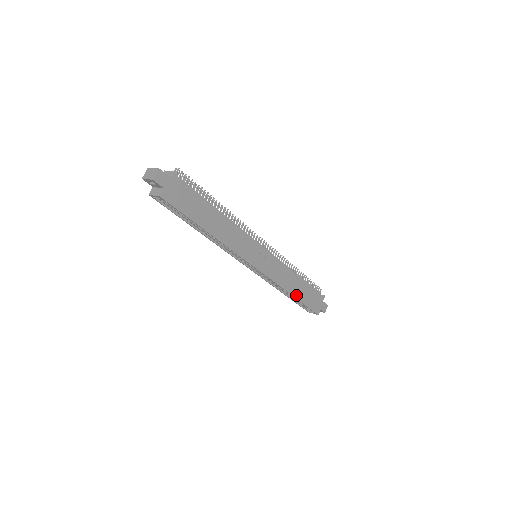
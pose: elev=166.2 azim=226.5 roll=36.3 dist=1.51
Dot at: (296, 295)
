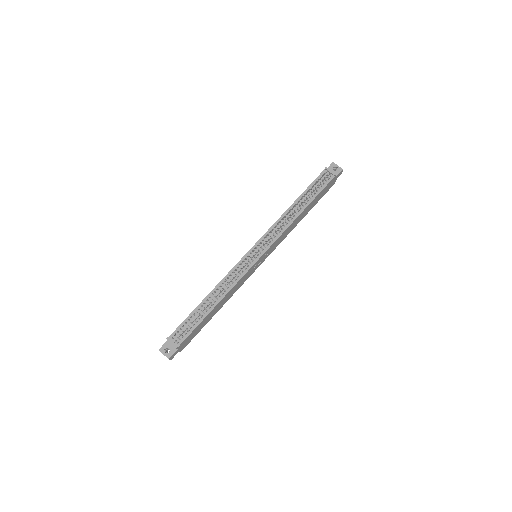
Dot at: (305, 215)
